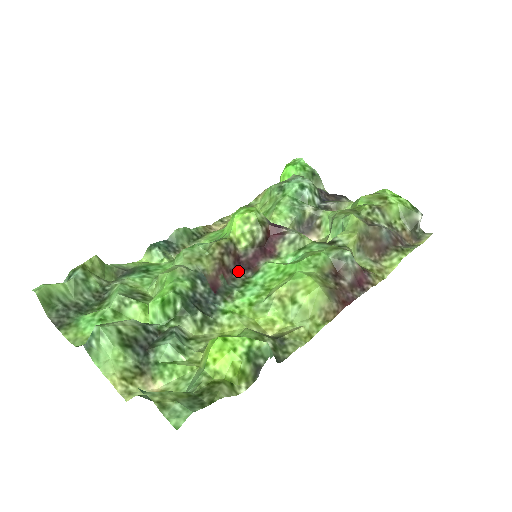
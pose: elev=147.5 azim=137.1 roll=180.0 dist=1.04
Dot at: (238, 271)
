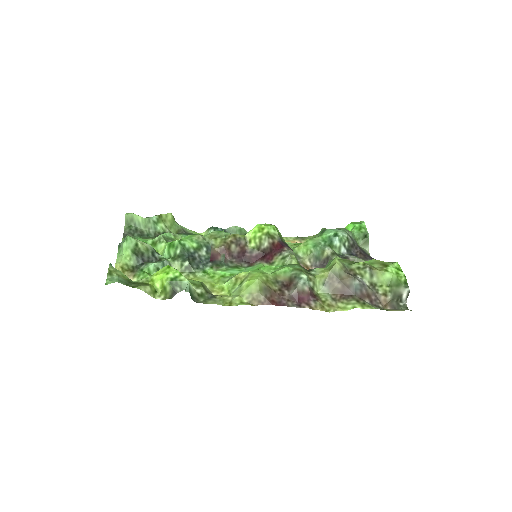
Dot at: (239, 259)
